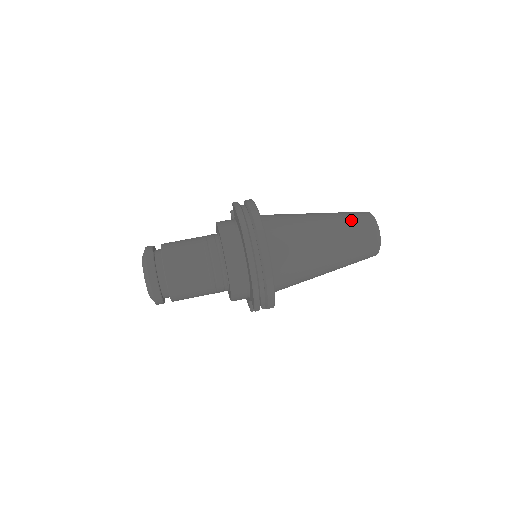
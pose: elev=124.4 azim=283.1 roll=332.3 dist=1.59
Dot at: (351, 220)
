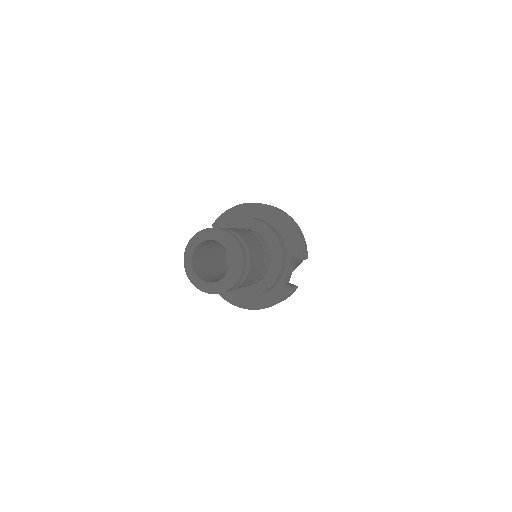
Dot at: occluded
